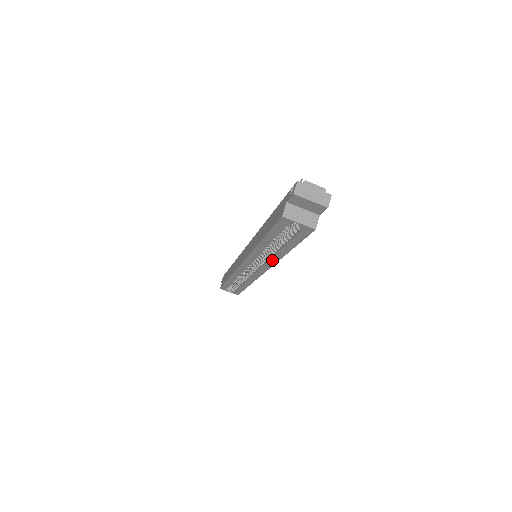
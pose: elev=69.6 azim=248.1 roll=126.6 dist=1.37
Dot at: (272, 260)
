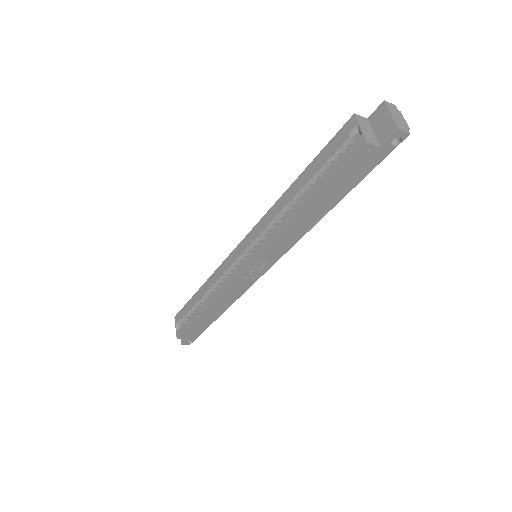
Dot at: (275, 231)
